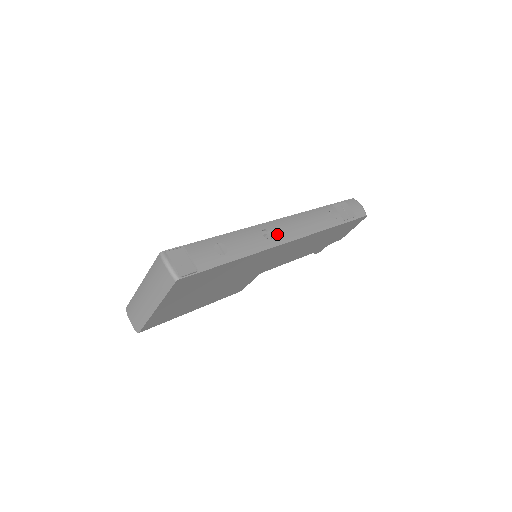
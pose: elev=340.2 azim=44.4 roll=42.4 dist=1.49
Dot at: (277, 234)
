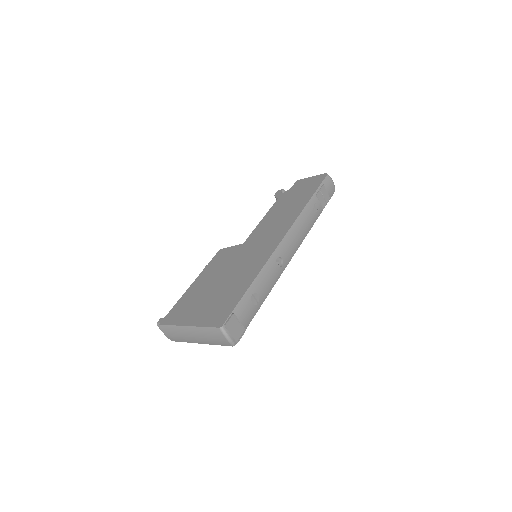
Dot at: (285, 257)
